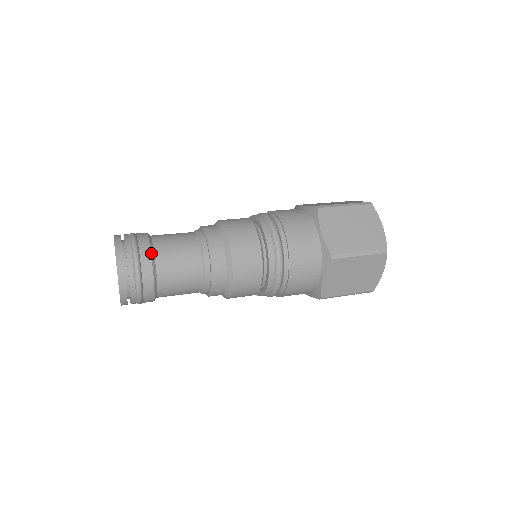
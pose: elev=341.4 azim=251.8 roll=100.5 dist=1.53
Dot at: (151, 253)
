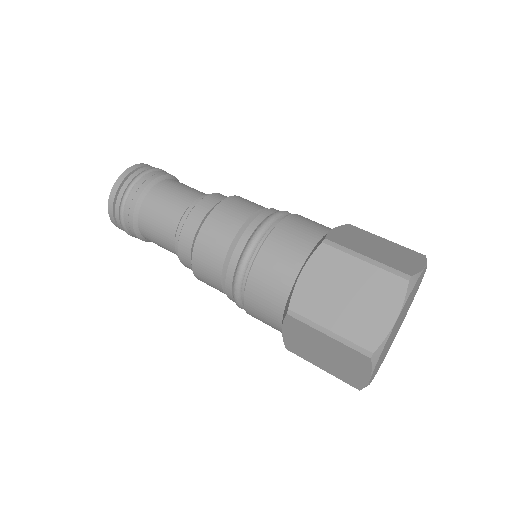
Dot at: (140, 196)
